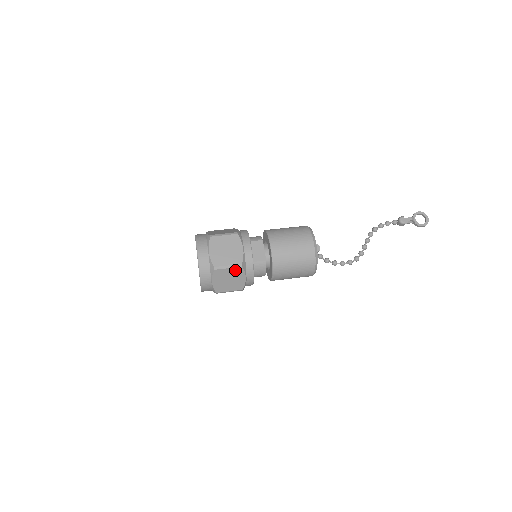
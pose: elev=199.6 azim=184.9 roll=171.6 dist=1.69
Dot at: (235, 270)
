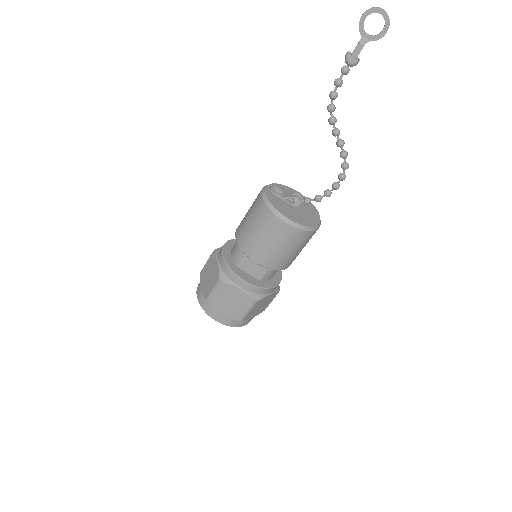
Dot at: (256, 305)
